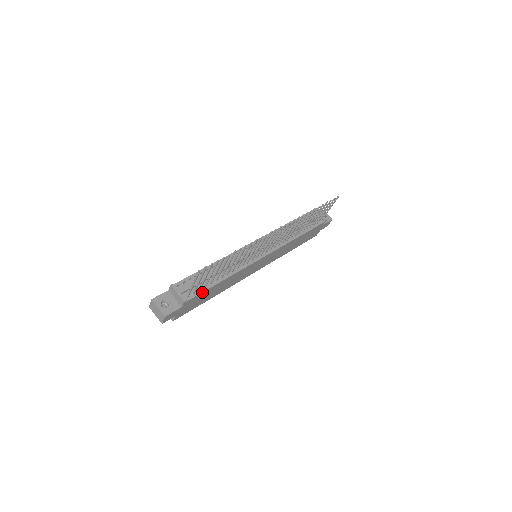
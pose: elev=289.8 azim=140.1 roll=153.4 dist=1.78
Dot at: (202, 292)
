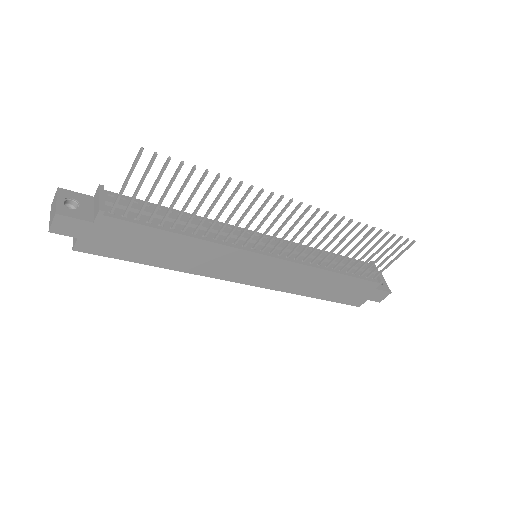
Dot at: (139, 223)
